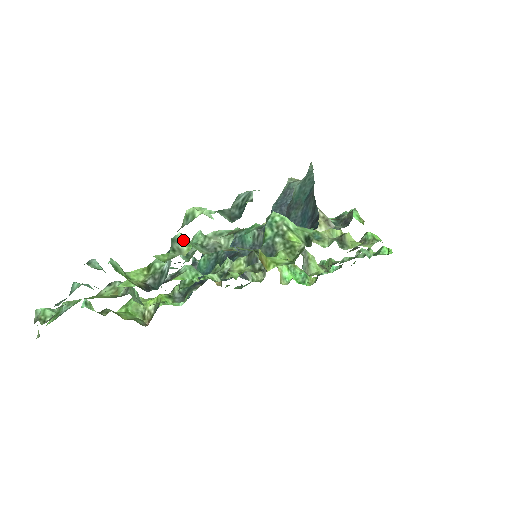
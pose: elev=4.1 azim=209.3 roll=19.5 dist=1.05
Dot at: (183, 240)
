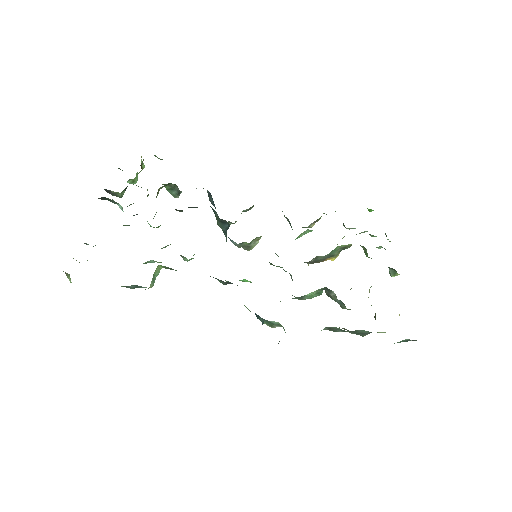
Dot at: occluded
